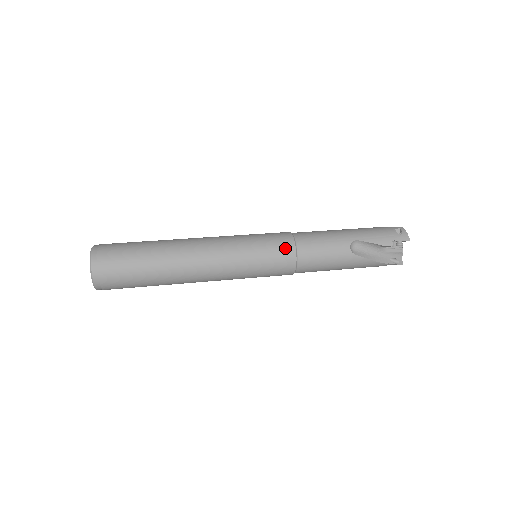
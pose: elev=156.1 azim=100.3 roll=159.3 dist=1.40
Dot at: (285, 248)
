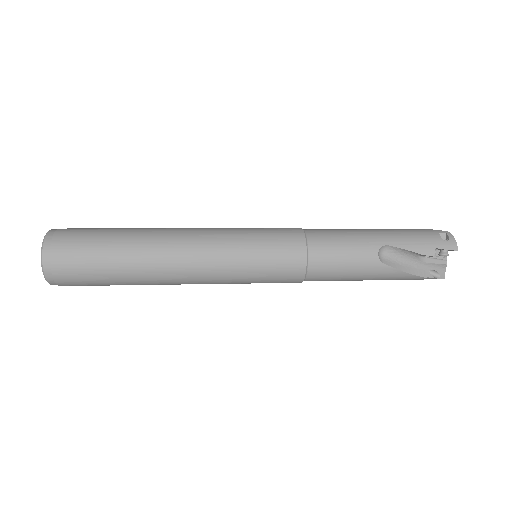
Dot at: (293, 249)
